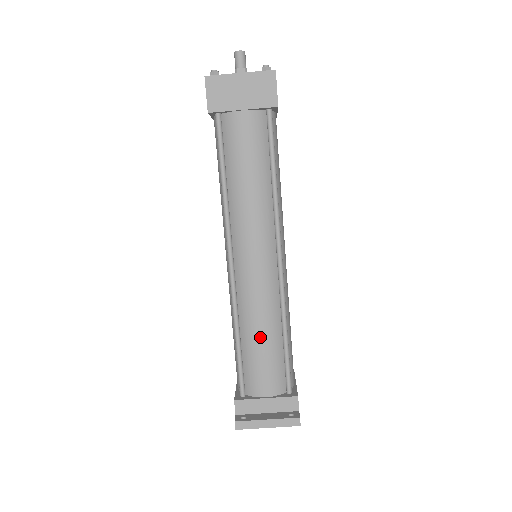
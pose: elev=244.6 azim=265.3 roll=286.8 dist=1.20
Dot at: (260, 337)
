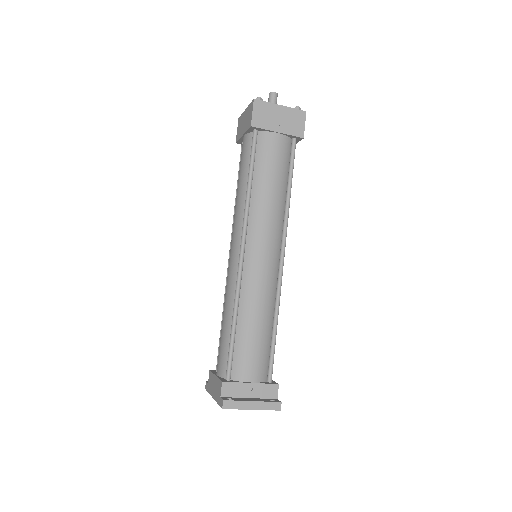
Dot at: (256, 324)
